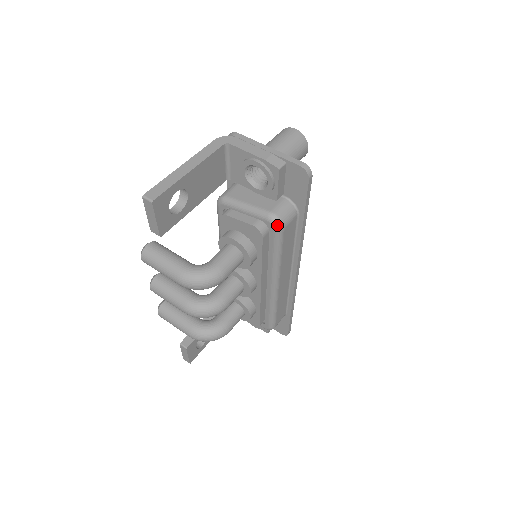
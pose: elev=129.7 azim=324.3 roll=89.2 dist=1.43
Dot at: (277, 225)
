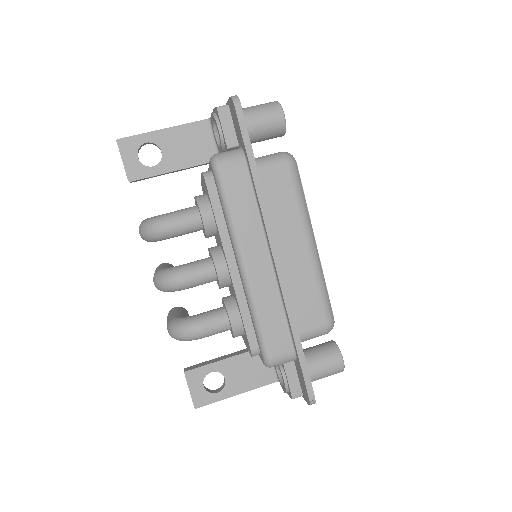
Dot at: (213, 162)
